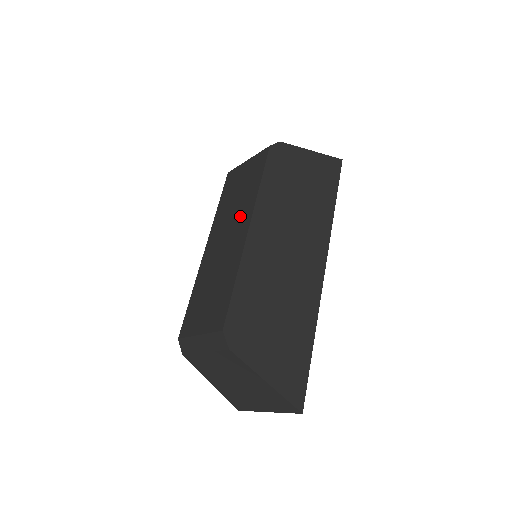
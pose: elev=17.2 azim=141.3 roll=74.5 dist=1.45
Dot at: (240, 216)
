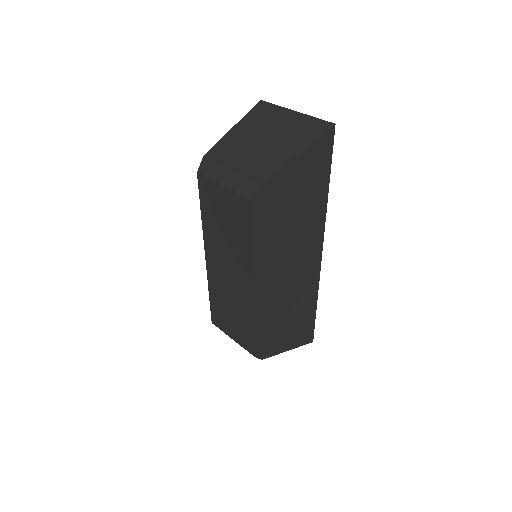
Dot at: (238, 264)
